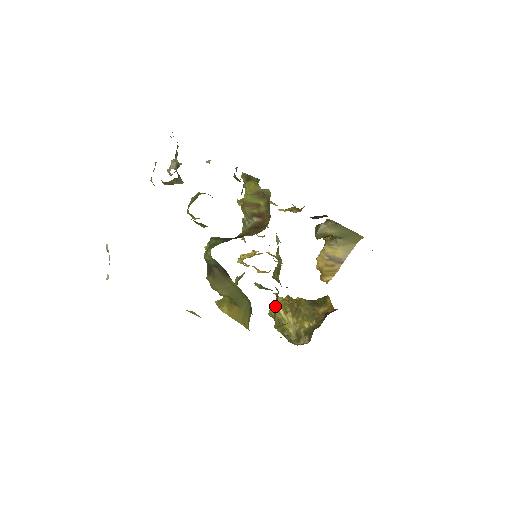
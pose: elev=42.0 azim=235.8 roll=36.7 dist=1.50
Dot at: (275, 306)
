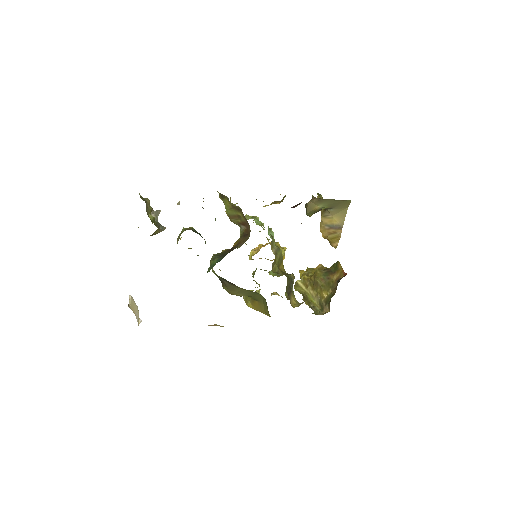
Dot at: (290, 289)
